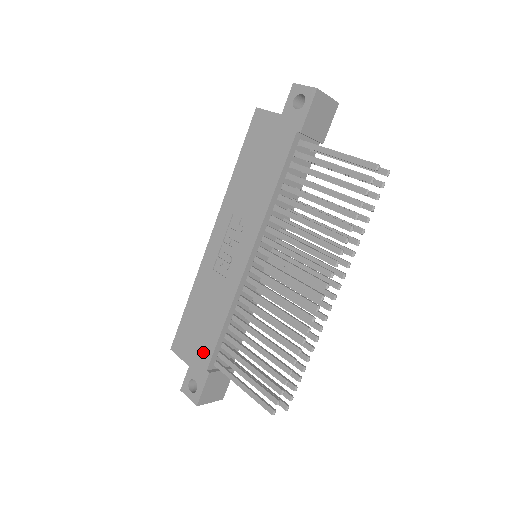
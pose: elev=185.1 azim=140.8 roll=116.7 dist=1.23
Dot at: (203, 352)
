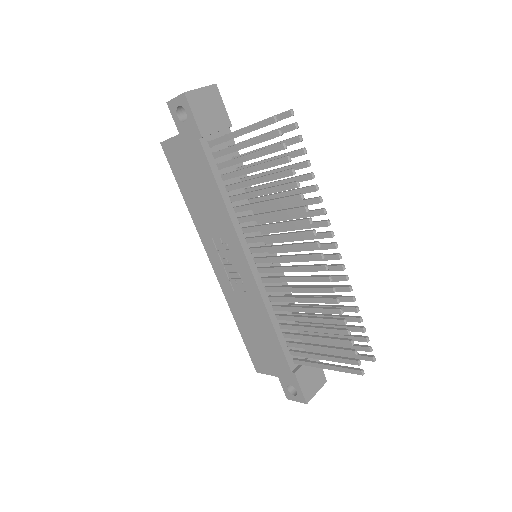
Dot at: (278, 360)
